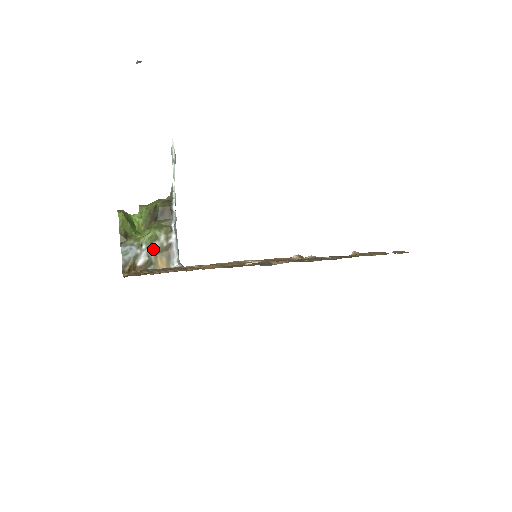
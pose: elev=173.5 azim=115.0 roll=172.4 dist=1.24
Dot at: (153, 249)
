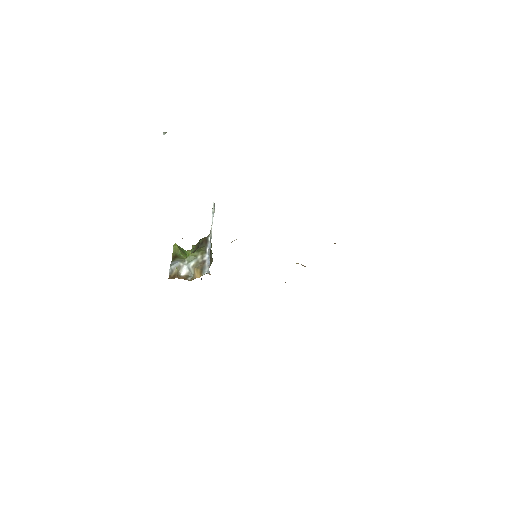
Dot at: (192, 264)
